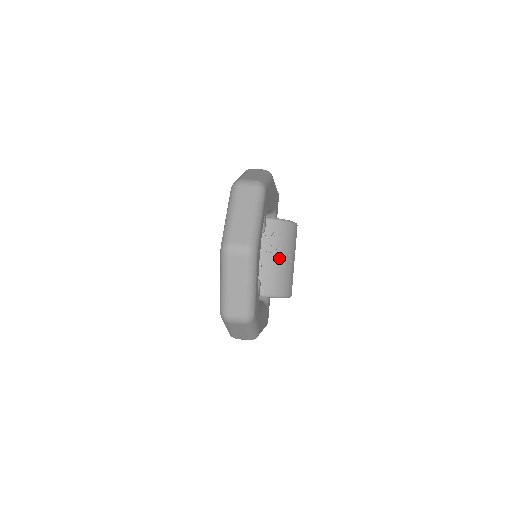
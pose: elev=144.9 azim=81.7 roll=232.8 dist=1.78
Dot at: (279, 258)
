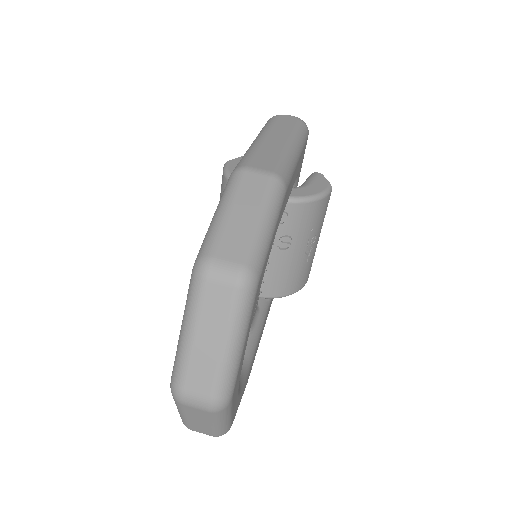
Dot at: (293, 252)
